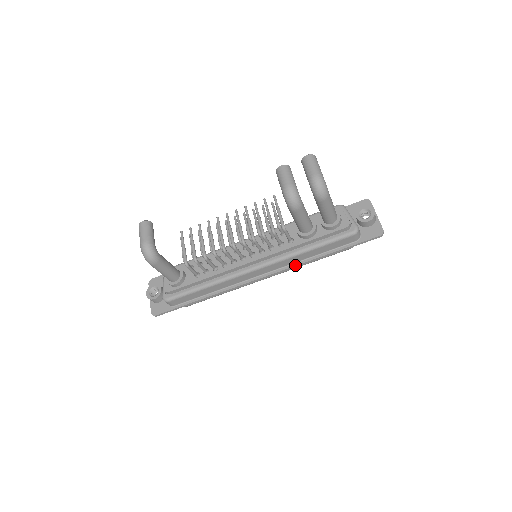
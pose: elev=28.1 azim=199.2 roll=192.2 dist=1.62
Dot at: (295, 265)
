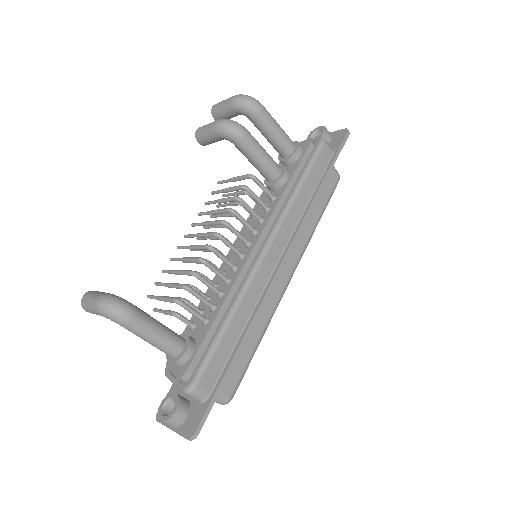
Dot at: (302, 218)
